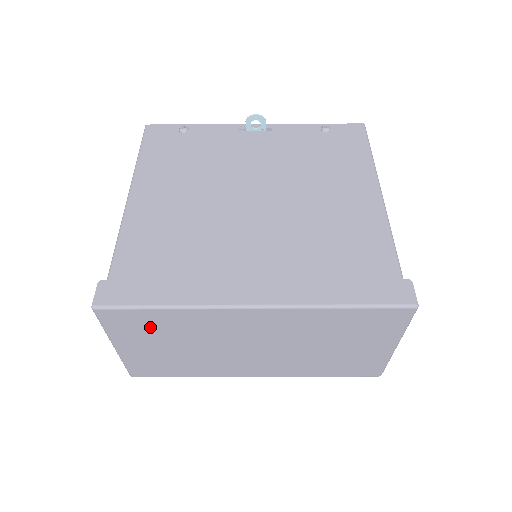
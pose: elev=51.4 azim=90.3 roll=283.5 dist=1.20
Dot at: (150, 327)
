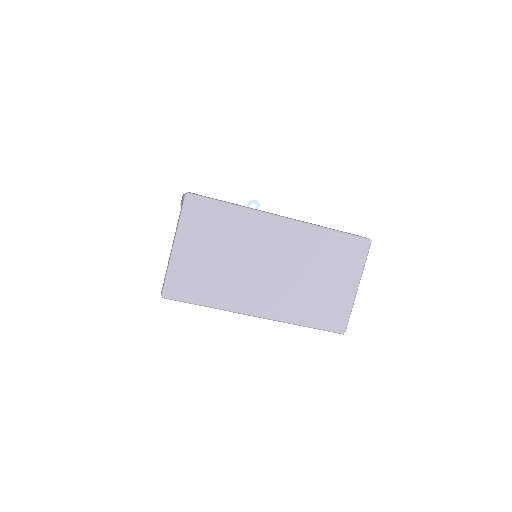
Dot at: (212, 224)
